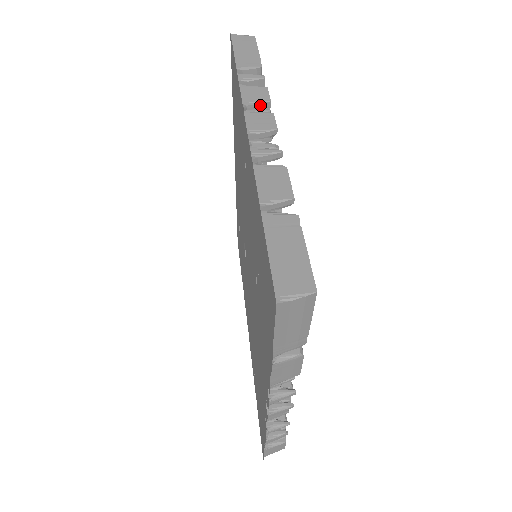
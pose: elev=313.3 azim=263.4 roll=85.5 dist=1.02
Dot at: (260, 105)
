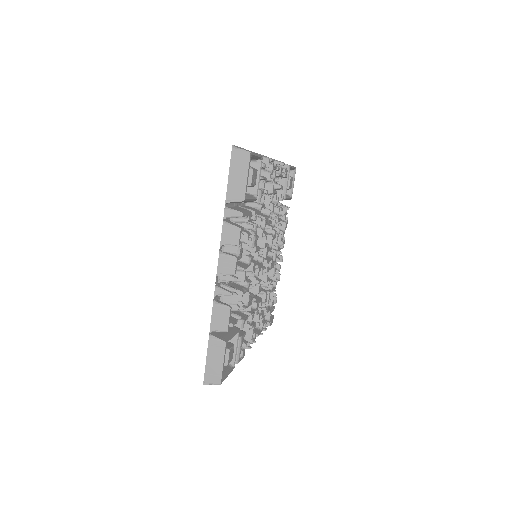
Dot at: (232, 245)
